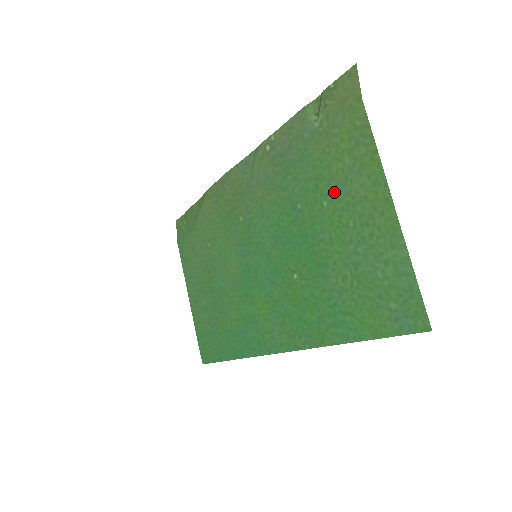
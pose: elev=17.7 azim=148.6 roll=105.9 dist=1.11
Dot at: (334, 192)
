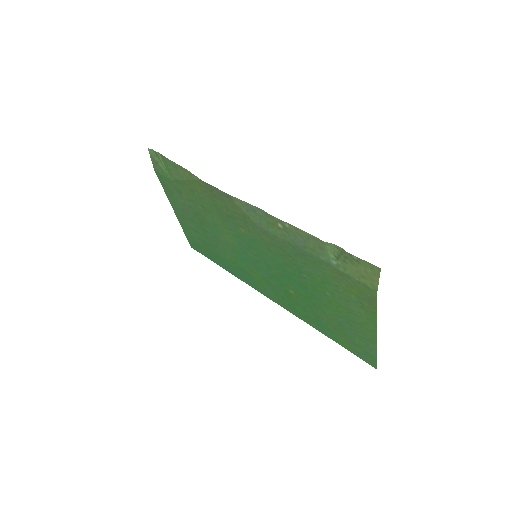
Dot at: (337, 297)
